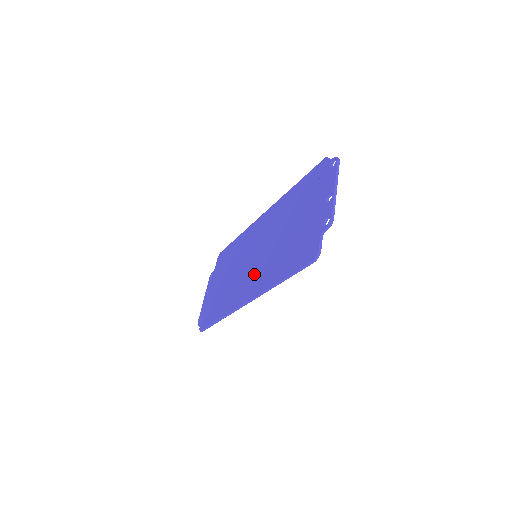
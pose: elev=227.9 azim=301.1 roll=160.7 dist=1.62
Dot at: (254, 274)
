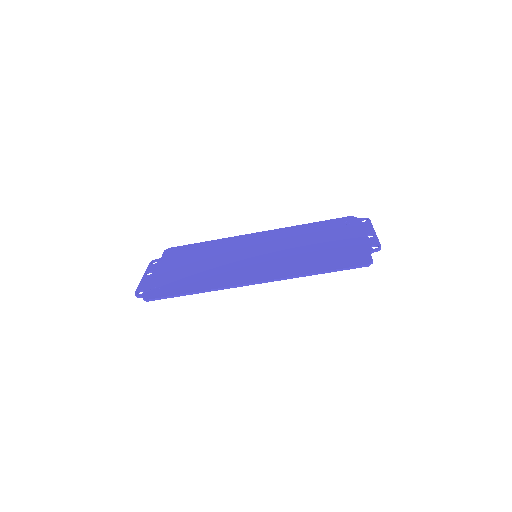
Dot at: (262, 266)
